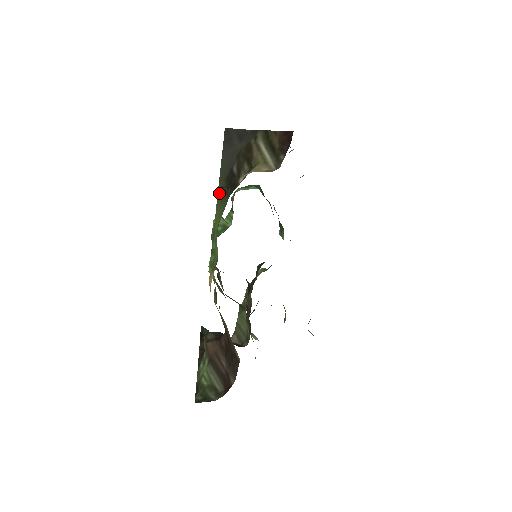
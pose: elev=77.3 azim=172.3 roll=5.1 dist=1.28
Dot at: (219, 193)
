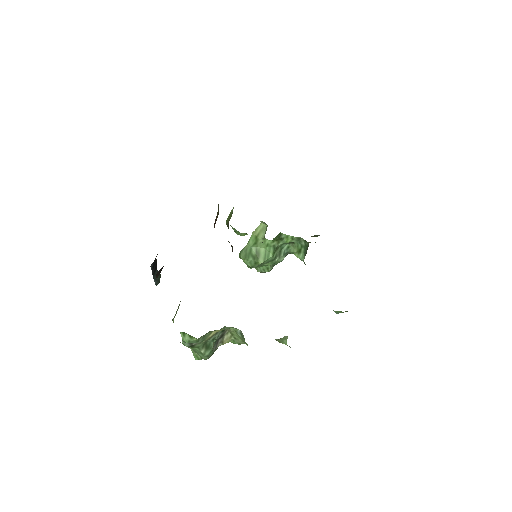
Dot at: occluded
